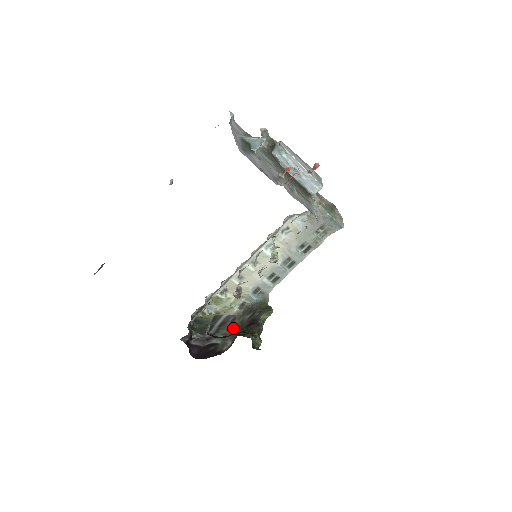
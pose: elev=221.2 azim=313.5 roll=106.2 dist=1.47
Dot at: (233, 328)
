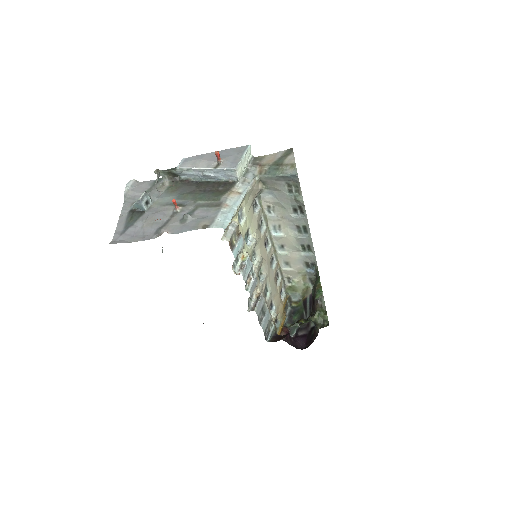
Dot at: occluded
